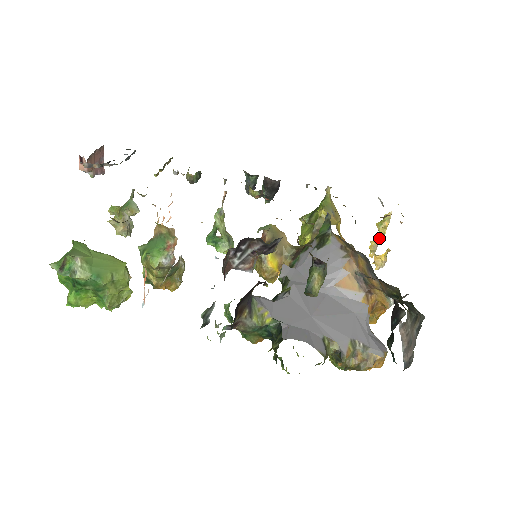
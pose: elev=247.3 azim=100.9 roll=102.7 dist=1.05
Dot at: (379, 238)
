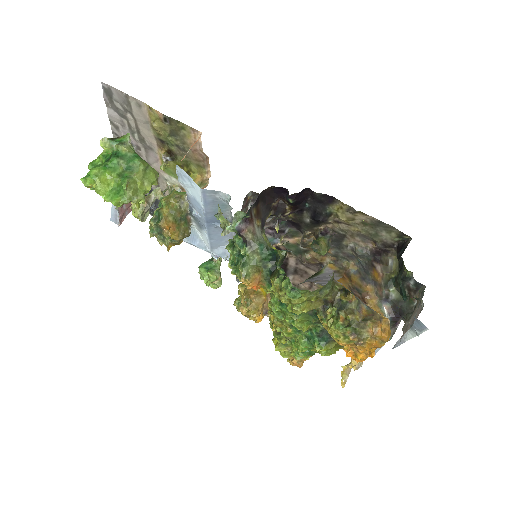
Dot at: occluded
